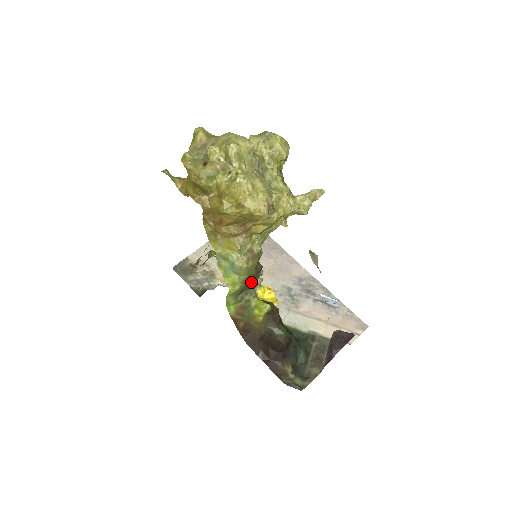
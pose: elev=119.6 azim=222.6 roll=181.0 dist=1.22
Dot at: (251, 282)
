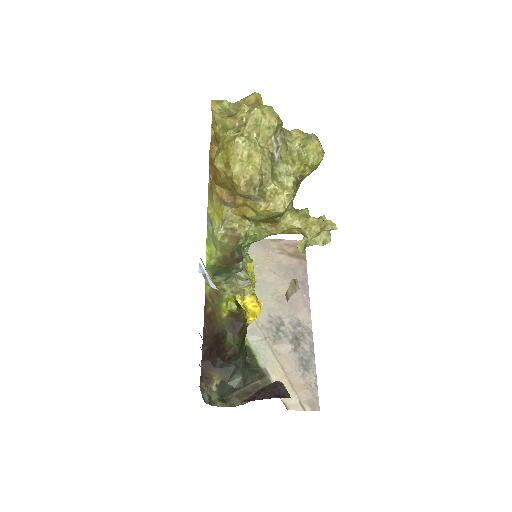
Dot at: (226, 266)
